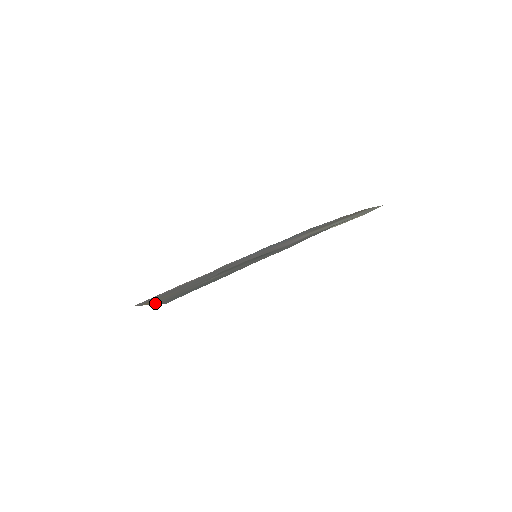
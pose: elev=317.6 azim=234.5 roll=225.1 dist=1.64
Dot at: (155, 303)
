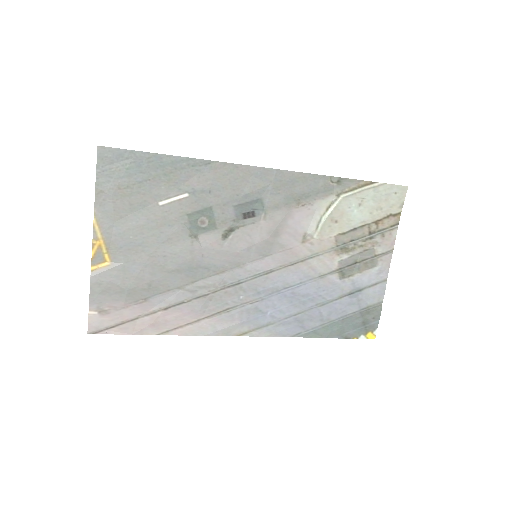
Dot at: (97, 205)
